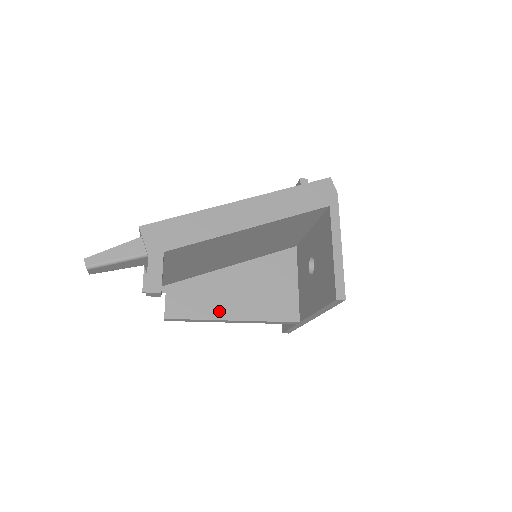
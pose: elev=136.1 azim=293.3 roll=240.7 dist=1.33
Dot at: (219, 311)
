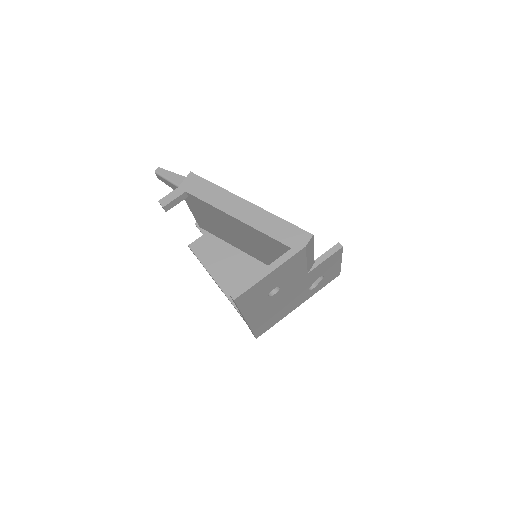
Dot at: (214, 269)
